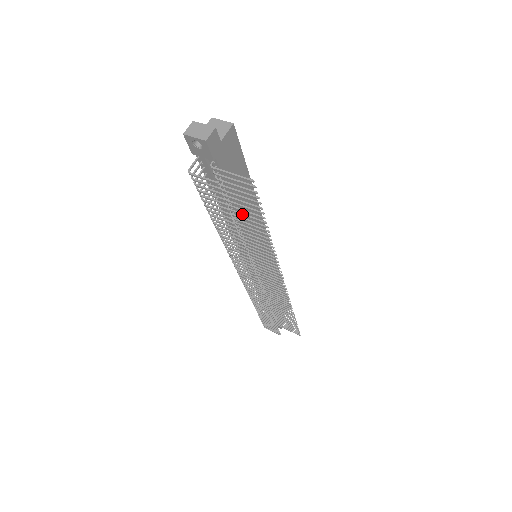
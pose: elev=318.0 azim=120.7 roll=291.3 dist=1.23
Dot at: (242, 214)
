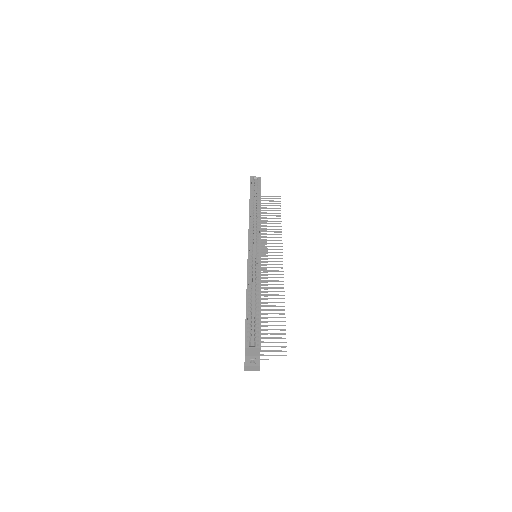
Dot at: occluded
